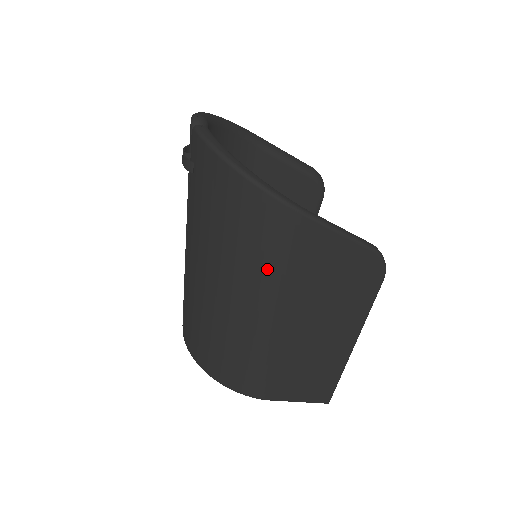
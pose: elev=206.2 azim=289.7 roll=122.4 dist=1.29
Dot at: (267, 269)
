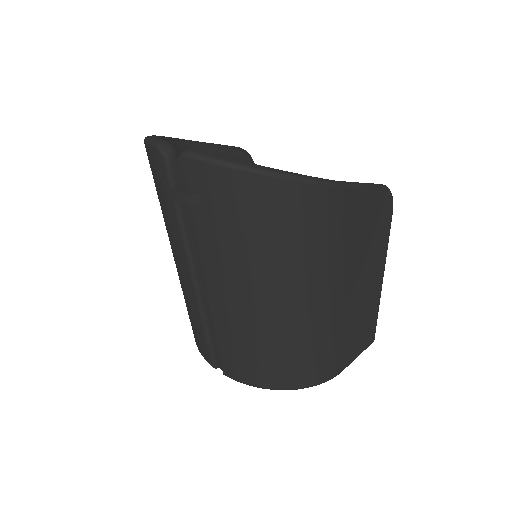
Dot at: (323, 256)
